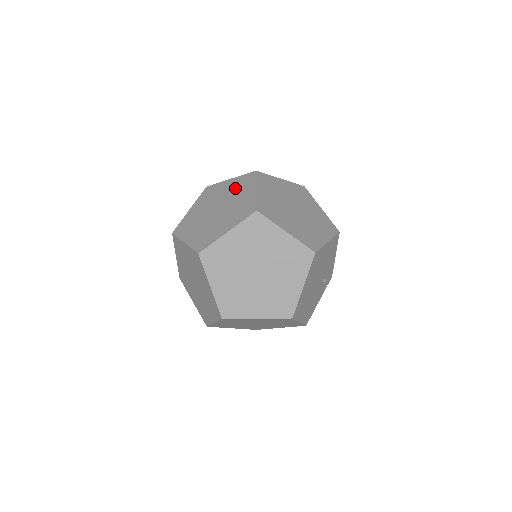
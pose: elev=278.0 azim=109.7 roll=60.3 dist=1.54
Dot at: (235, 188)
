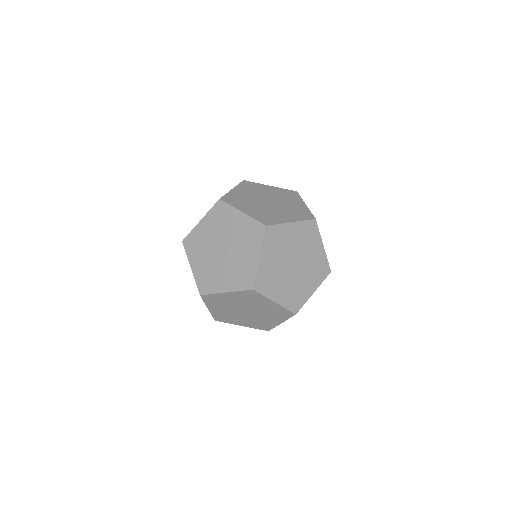
Dot at: (243, 234)
